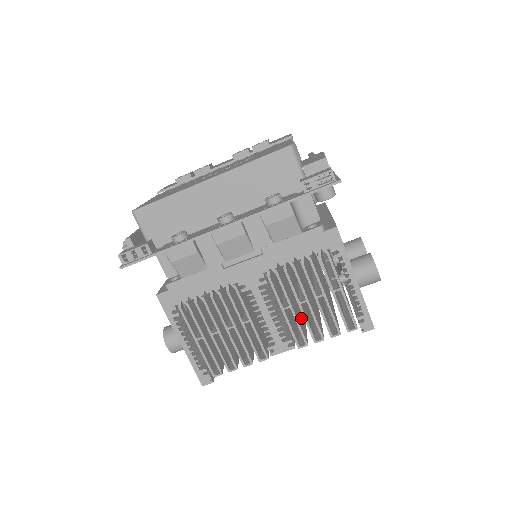
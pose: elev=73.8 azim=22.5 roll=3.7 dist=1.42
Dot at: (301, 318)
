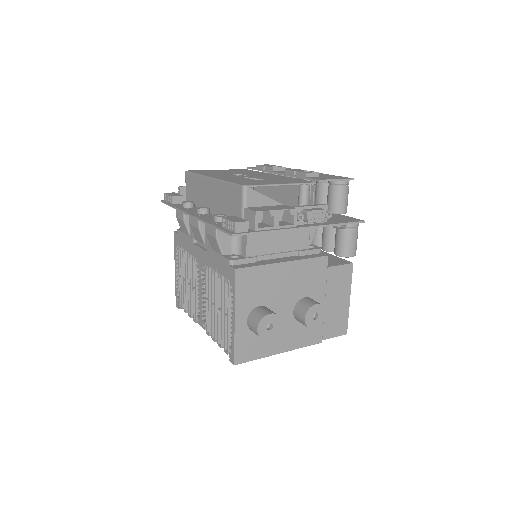
Dot at: occluded
